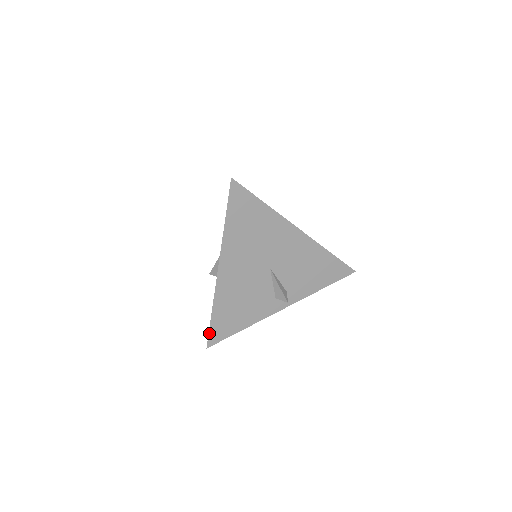
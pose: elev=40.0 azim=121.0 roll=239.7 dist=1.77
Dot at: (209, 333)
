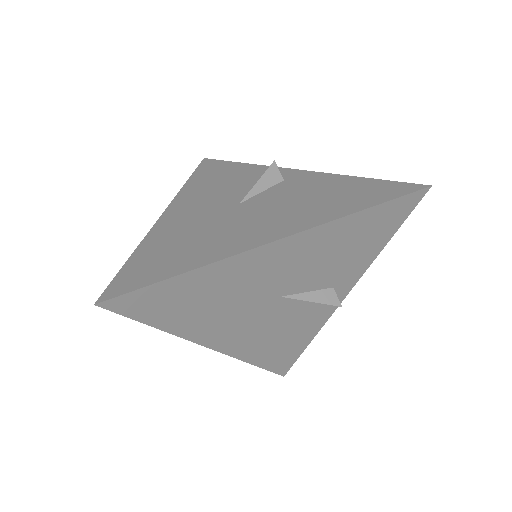
Dot at: (272, 371)
